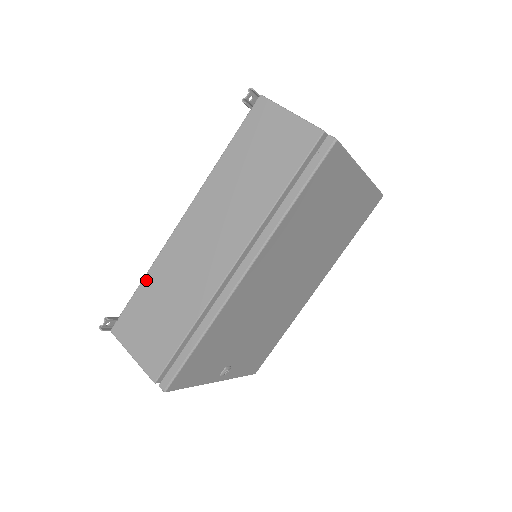
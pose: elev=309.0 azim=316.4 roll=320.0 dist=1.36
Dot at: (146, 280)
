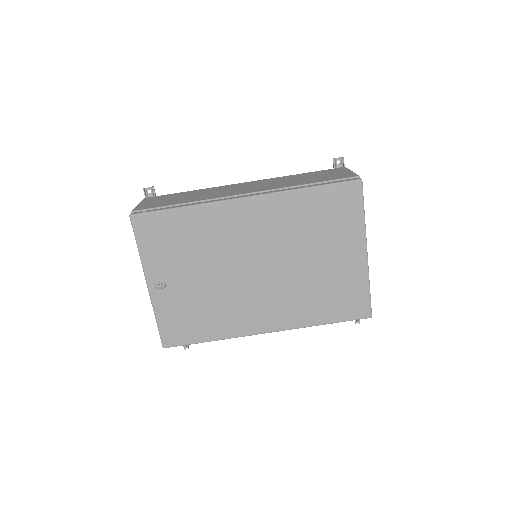
Dot at: (193, 191)
